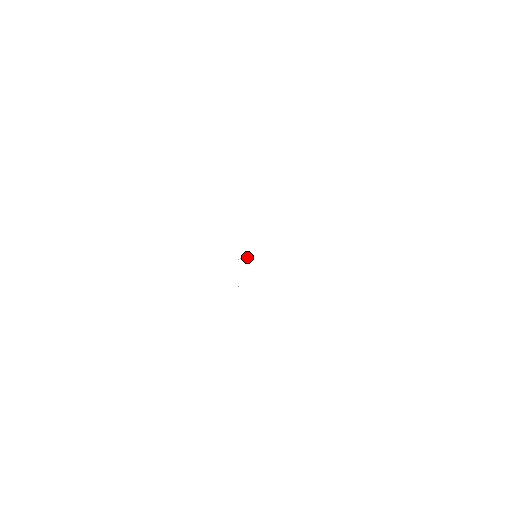
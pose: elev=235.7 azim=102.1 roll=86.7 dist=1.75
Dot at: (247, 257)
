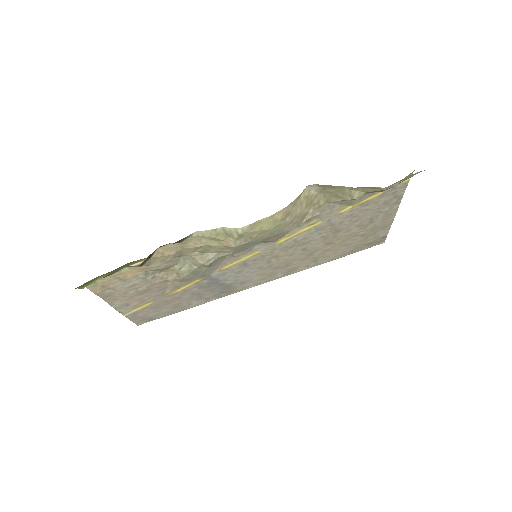
Dot at: (242, 255)
